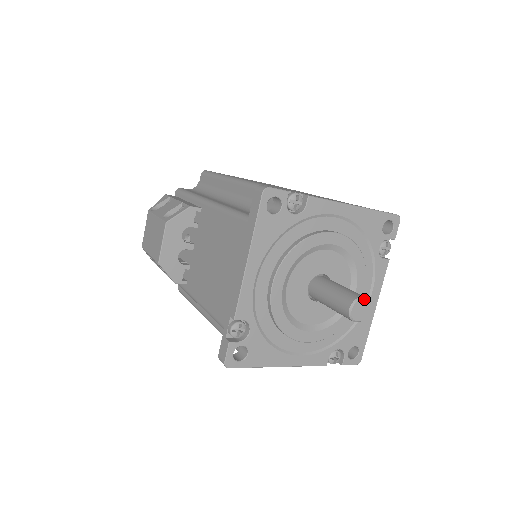
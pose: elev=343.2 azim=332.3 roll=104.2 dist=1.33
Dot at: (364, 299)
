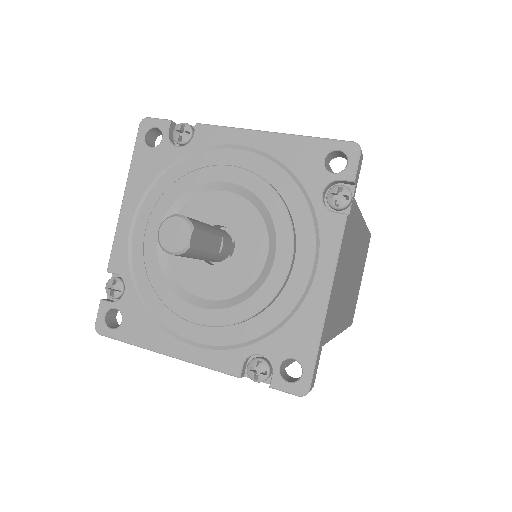
Dot at: (179, 217)
